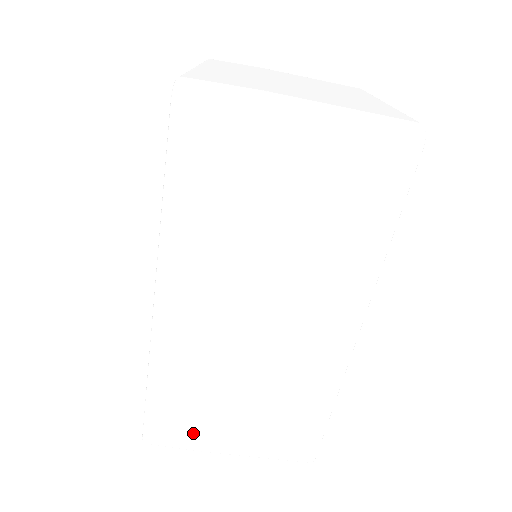
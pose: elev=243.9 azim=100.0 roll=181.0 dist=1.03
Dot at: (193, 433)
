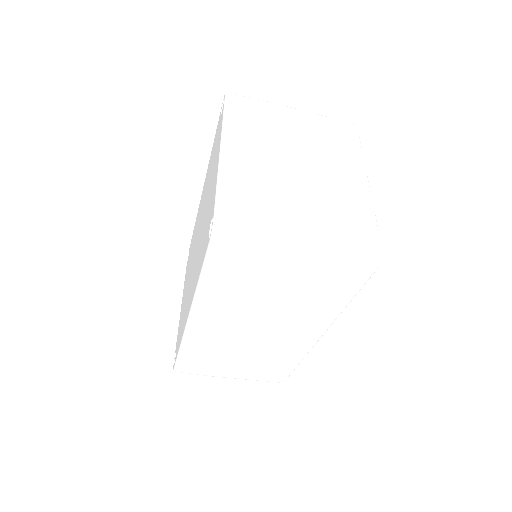
Dot at: (207, 370)
